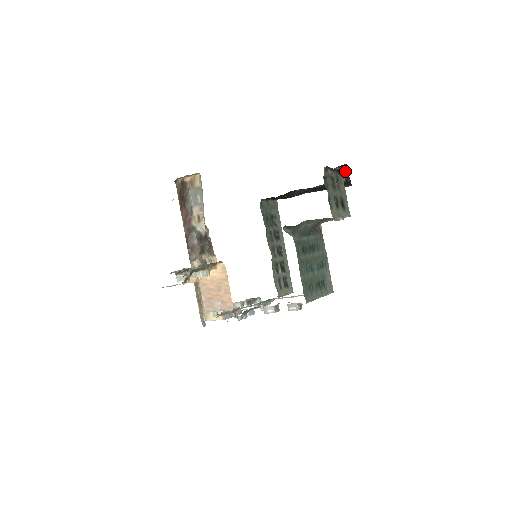
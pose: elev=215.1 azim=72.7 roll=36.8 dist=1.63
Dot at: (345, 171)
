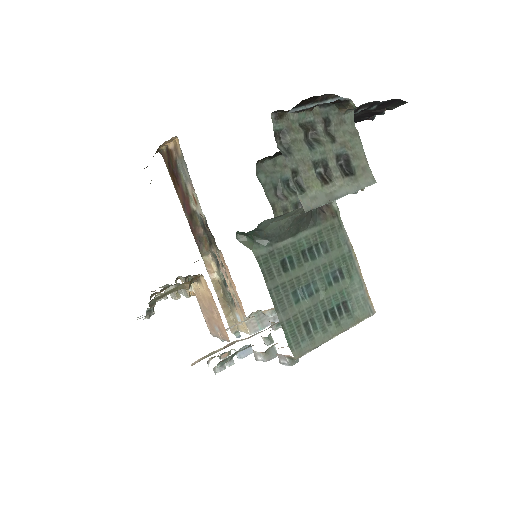
Dot at: (339, 100)
